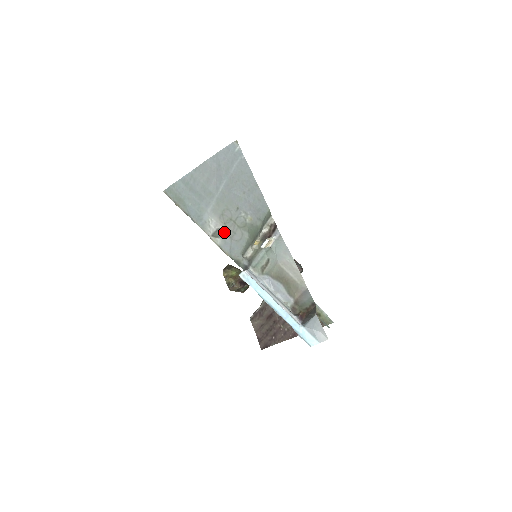
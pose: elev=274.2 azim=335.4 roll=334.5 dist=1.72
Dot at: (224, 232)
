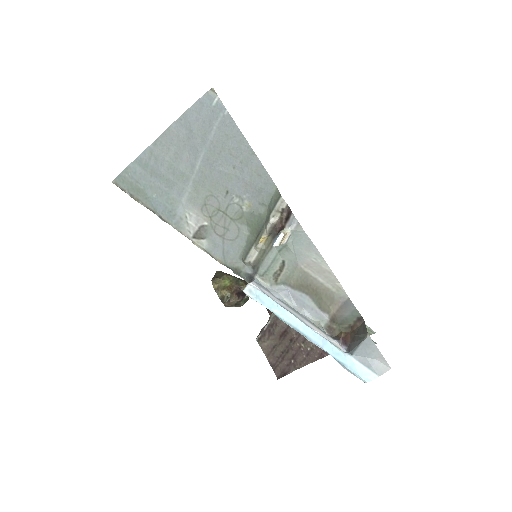
Dot at: (211, 230)
